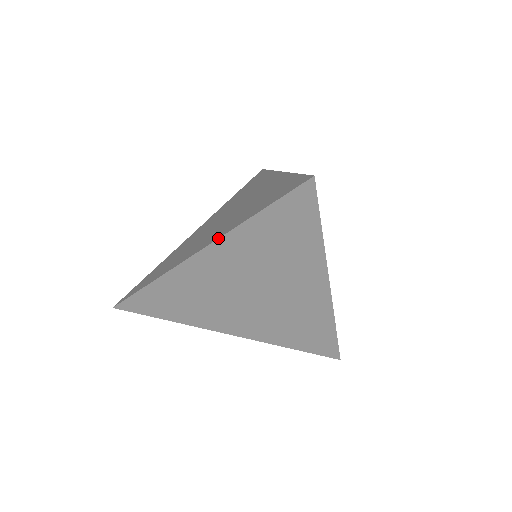
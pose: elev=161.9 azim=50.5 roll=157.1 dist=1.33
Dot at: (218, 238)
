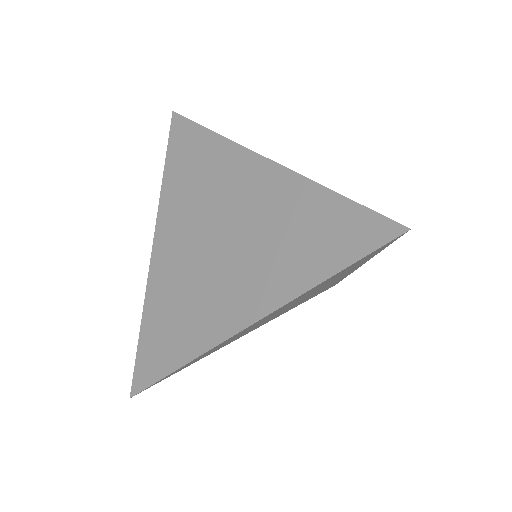
Dot at: (276, 310)
